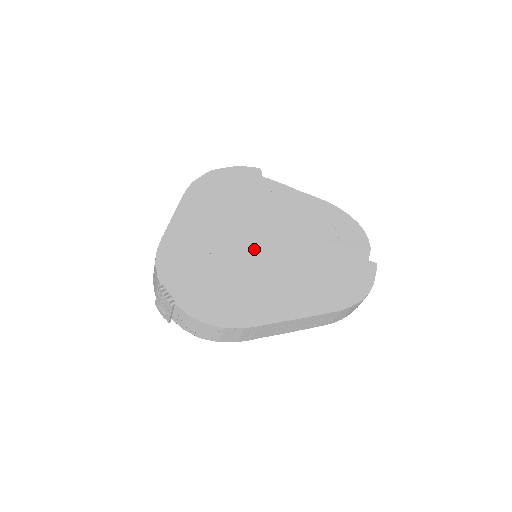
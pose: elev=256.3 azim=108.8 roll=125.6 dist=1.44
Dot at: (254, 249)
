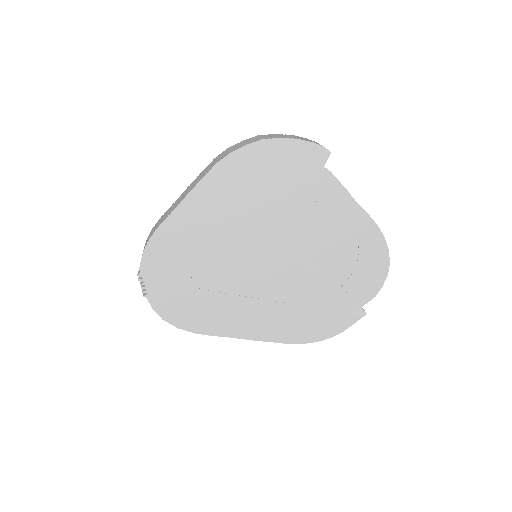
Dot at: (250, 263)
